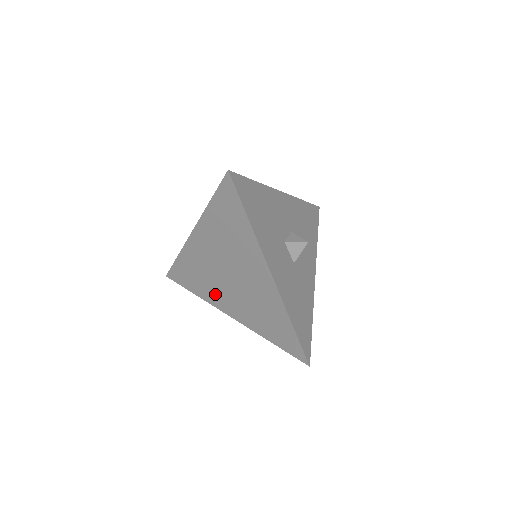
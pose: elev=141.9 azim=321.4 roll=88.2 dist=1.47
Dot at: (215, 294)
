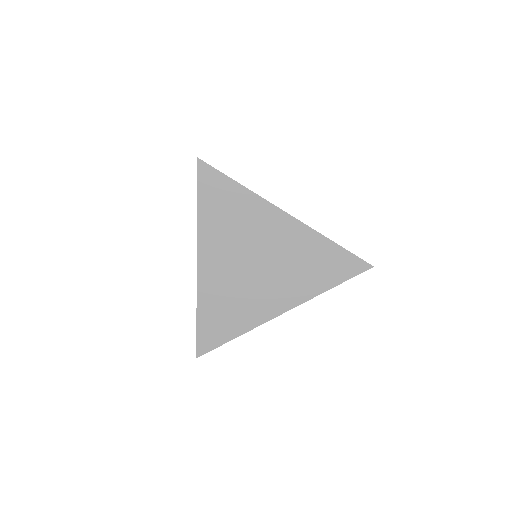
Dot at: (255, 306)
